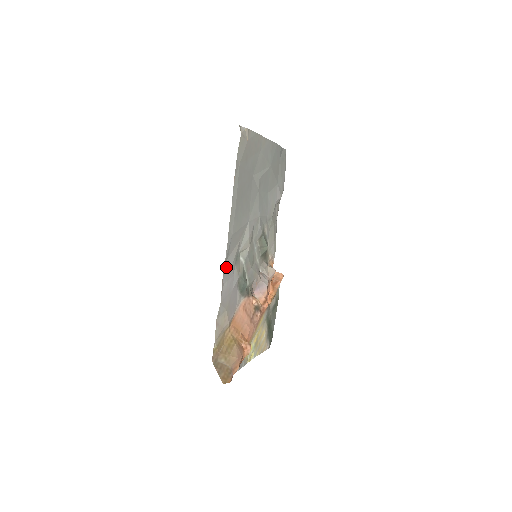
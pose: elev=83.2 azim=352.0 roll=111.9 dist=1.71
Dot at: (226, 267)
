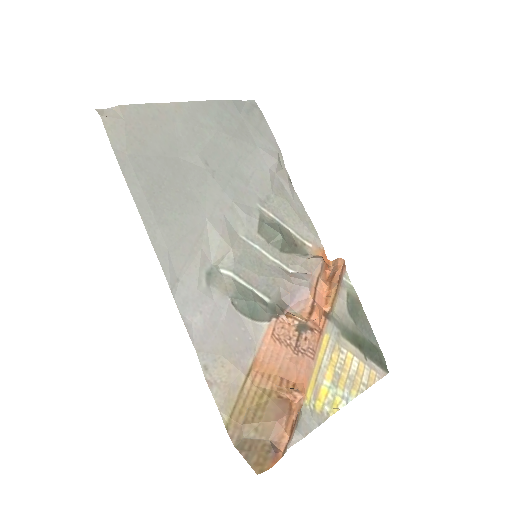
Dot at: (181, 296)
